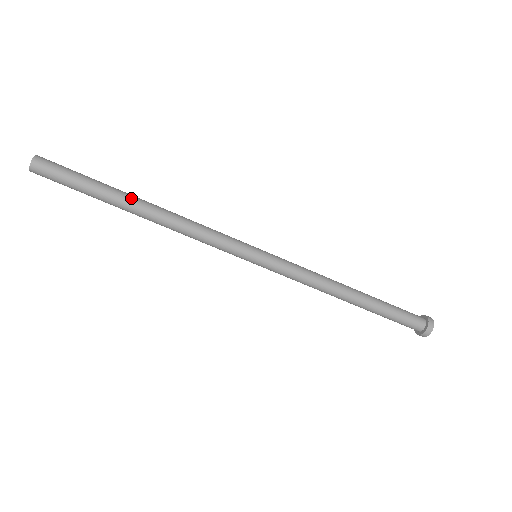
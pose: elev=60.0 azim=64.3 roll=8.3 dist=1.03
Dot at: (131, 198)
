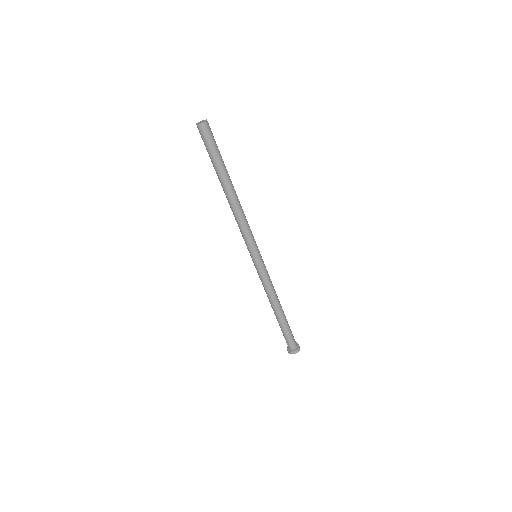
Dot at: (229, 182)
